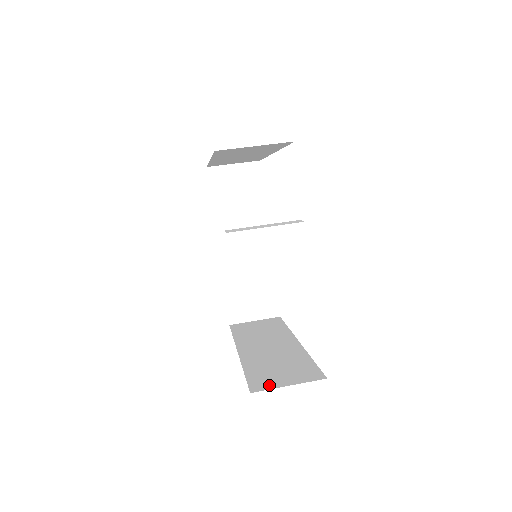
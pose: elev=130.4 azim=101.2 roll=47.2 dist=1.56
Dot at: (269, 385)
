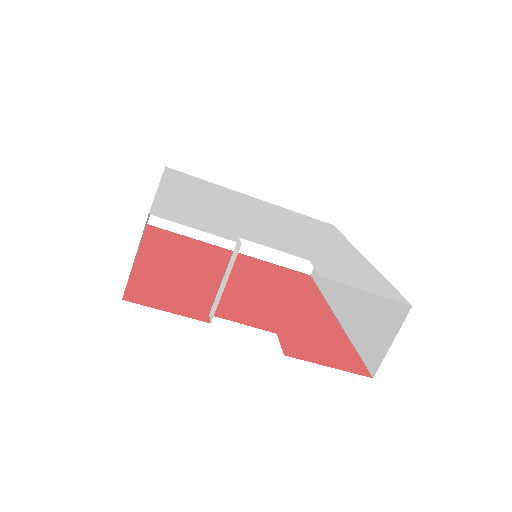
Dot at: (379, 355)
